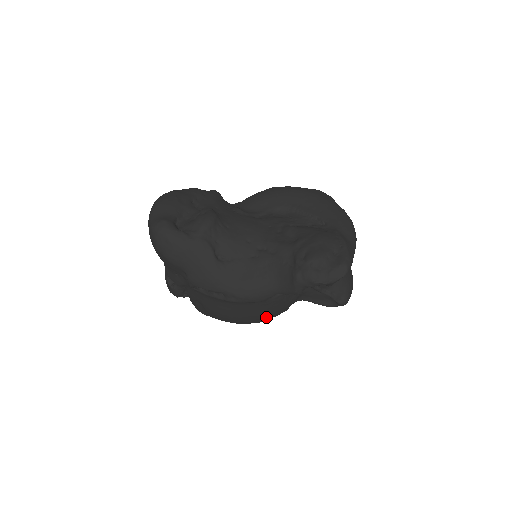
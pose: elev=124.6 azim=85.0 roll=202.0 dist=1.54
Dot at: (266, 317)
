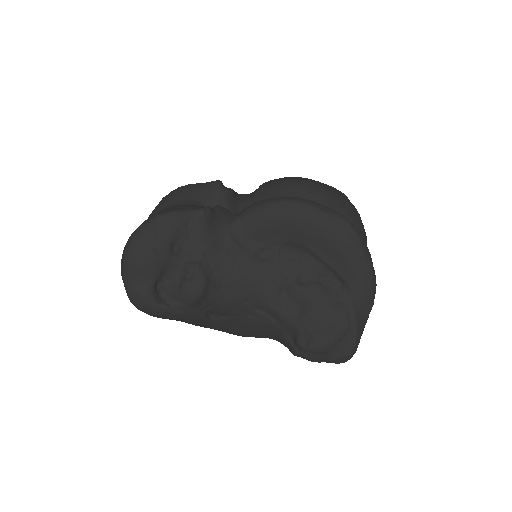
Dot at: occluded
